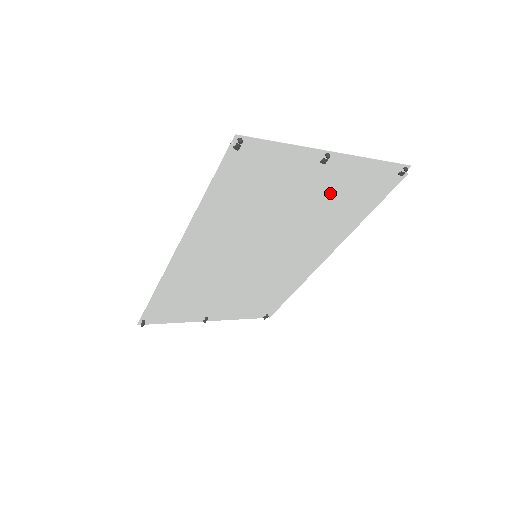
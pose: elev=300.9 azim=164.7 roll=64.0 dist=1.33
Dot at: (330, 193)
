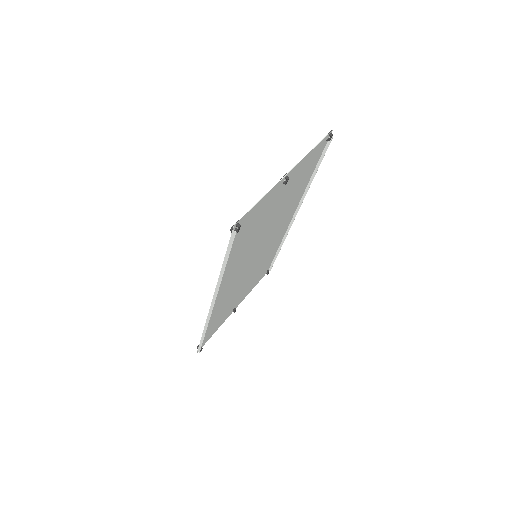
Dot at: (291, 189)
